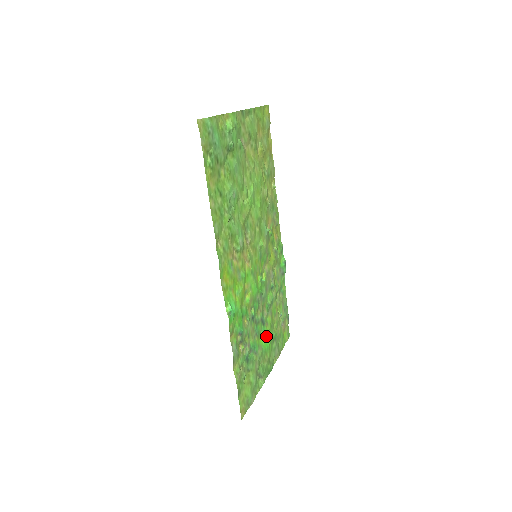
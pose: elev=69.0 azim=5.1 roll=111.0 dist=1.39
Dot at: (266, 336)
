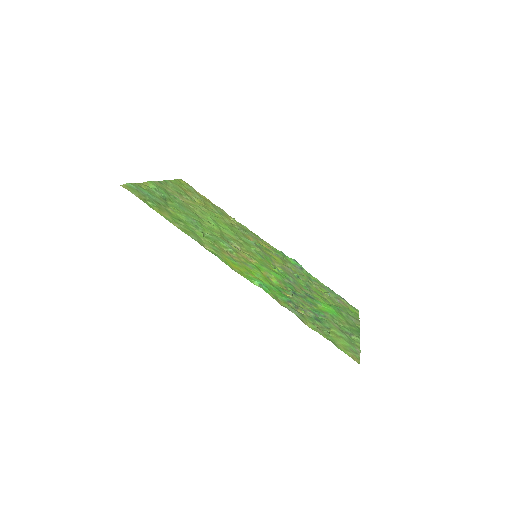
Dot at: (325, 306)
